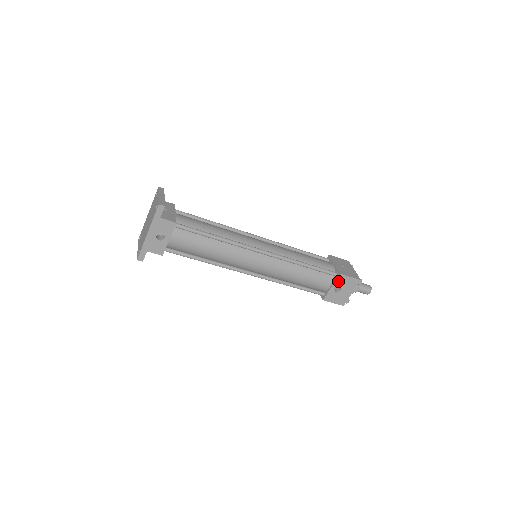
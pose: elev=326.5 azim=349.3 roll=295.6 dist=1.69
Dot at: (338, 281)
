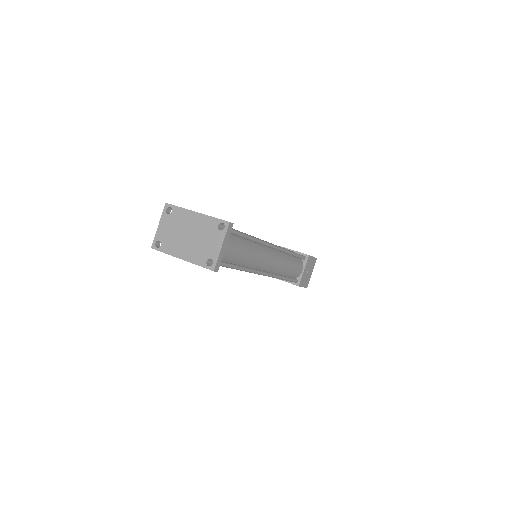
Dot at: (293, 284)
